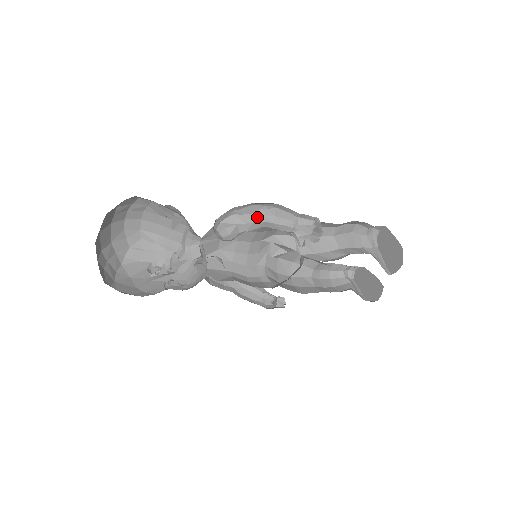
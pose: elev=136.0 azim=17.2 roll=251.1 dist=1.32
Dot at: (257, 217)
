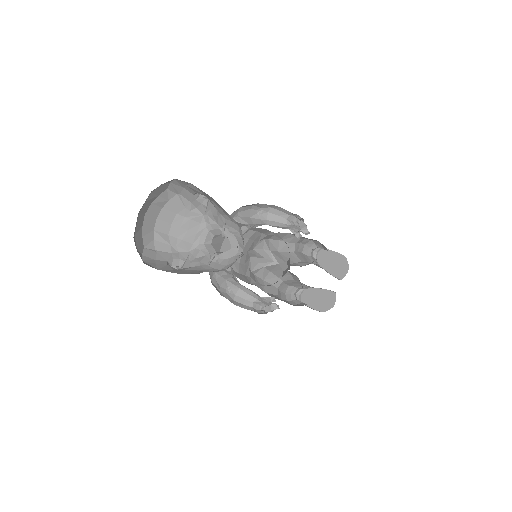
Dot at: (254, 220)
